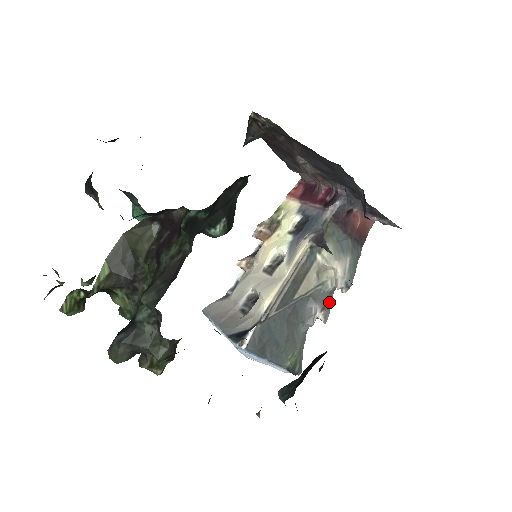
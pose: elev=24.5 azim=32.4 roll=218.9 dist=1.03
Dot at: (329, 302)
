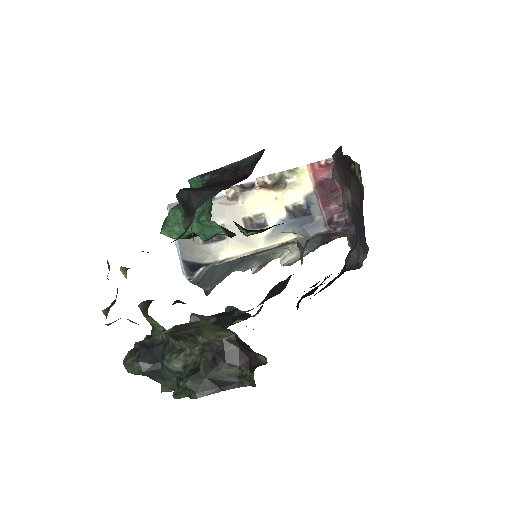
Dot at: (267, 263)
